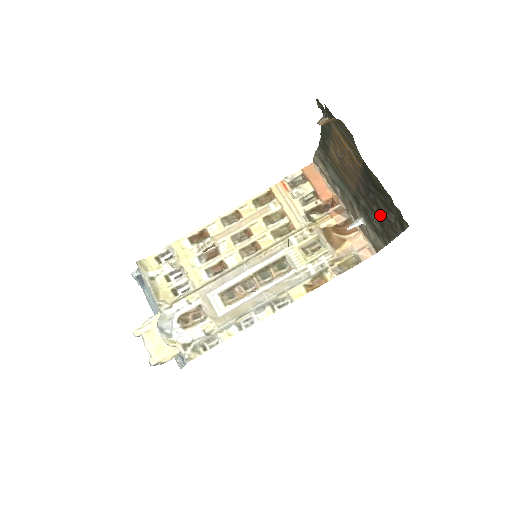
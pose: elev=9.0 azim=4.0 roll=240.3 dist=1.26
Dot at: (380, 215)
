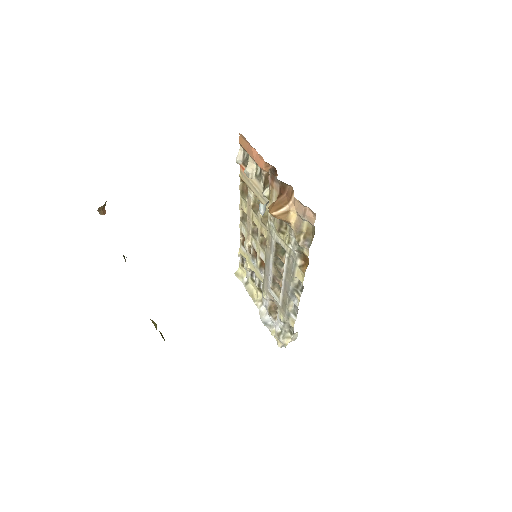
Dot at: occluded
